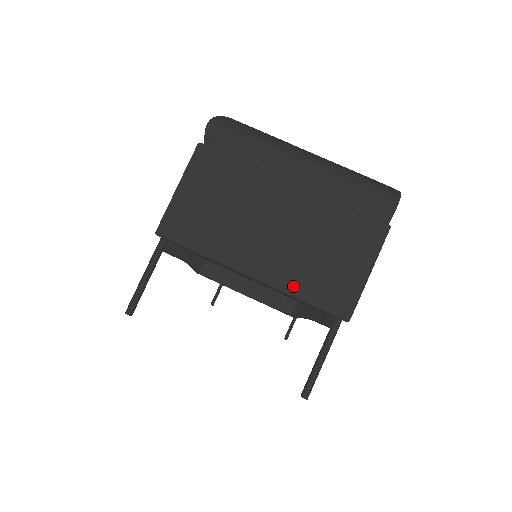
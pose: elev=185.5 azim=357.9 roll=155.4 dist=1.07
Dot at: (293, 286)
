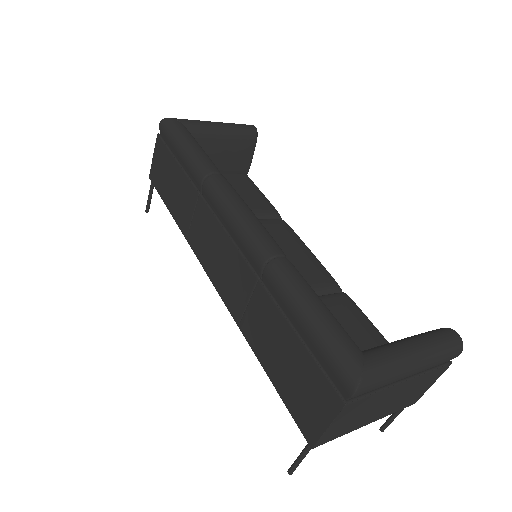
Dot at: (391, 413)
